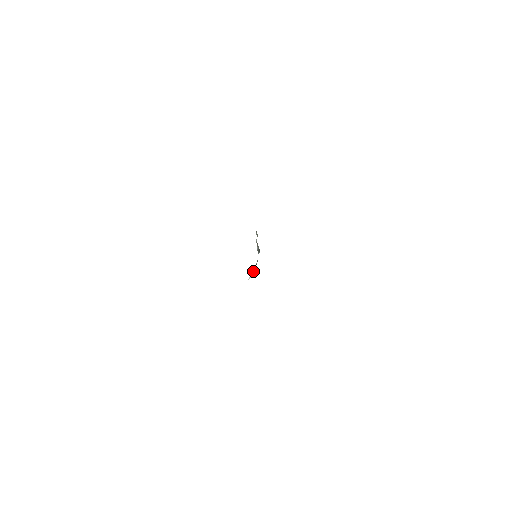
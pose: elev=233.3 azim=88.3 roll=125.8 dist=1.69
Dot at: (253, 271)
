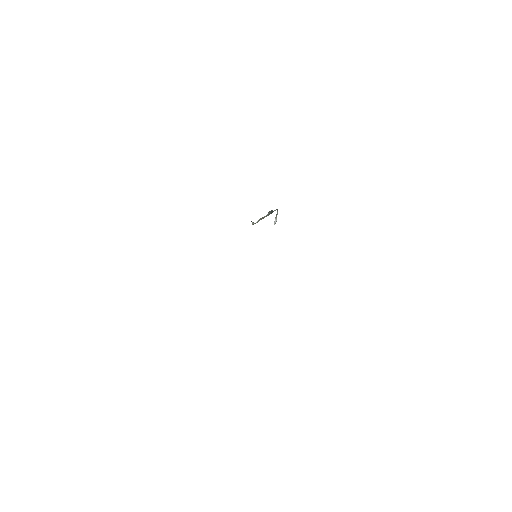
Dot at: (276, 217)
